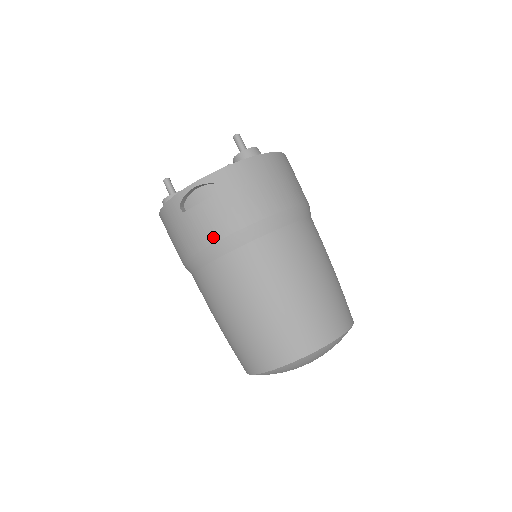
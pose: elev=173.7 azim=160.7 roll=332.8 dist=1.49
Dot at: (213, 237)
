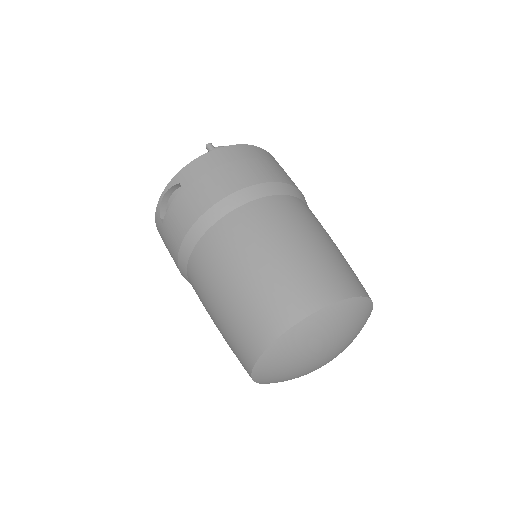
Dot at: (182, 233)
